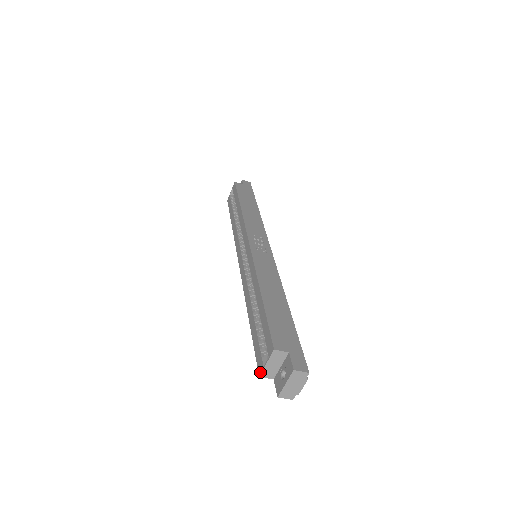
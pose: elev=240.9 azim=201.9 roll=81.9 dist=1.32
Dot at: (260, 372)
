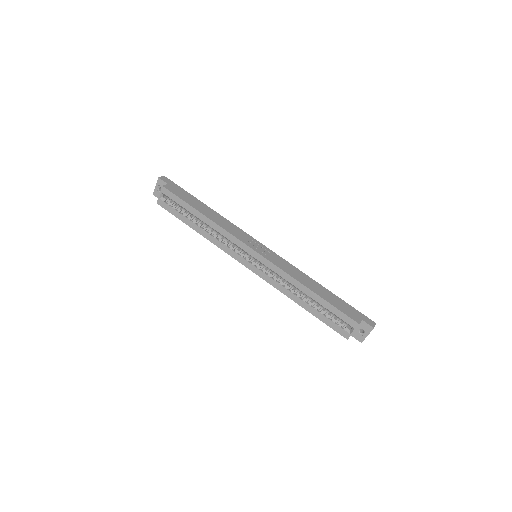
Dot at: (348, 337)
